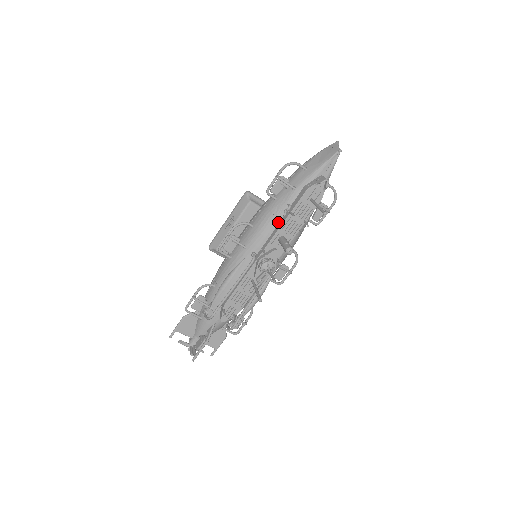
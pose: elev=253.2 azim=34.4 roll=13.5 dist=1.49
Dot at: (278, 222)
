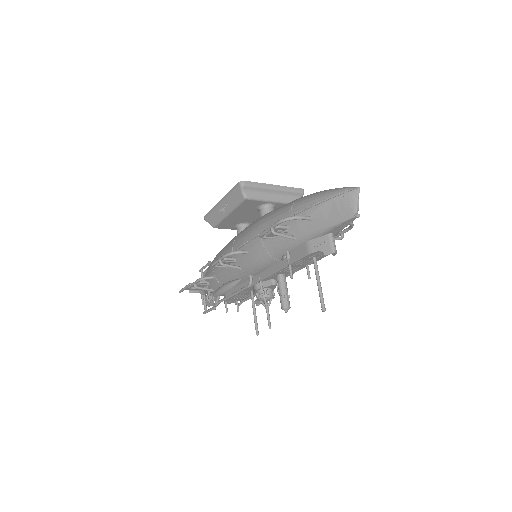
Dot at: (276, 262)
